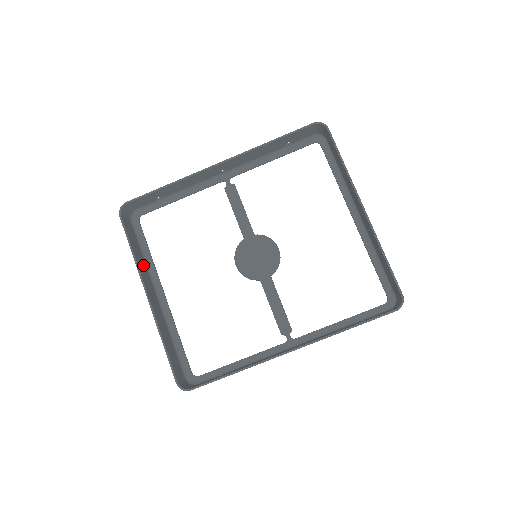
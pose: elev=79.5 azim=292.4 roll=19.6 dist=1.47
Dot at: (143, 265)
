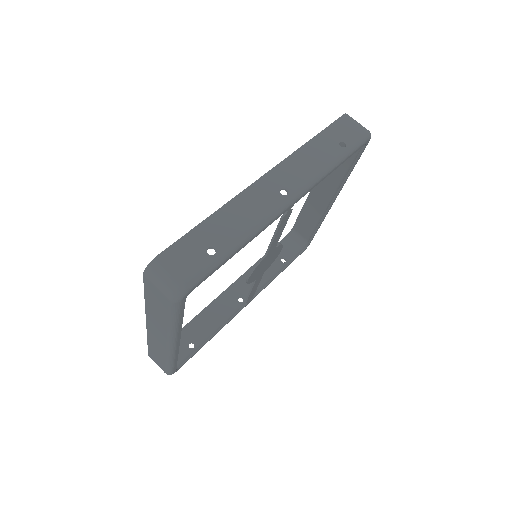
Dot at: occluded
